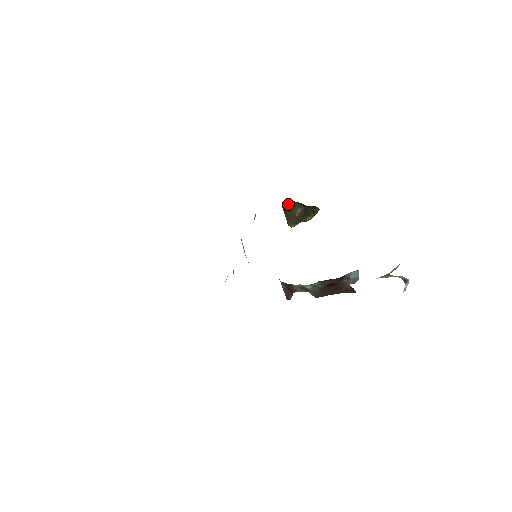
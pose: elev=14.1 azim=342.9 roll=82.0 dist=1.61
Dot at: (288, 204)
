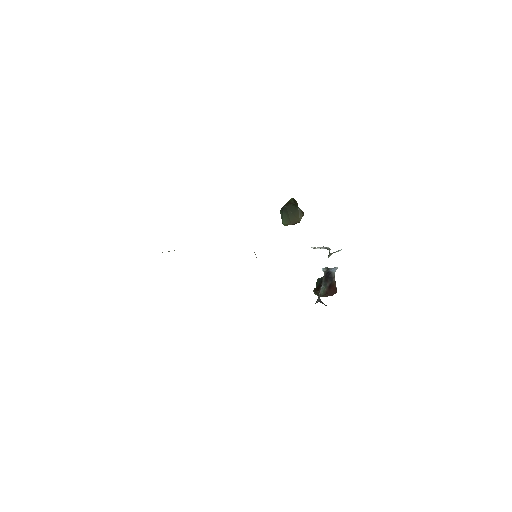
Dot at: (292, 209)
